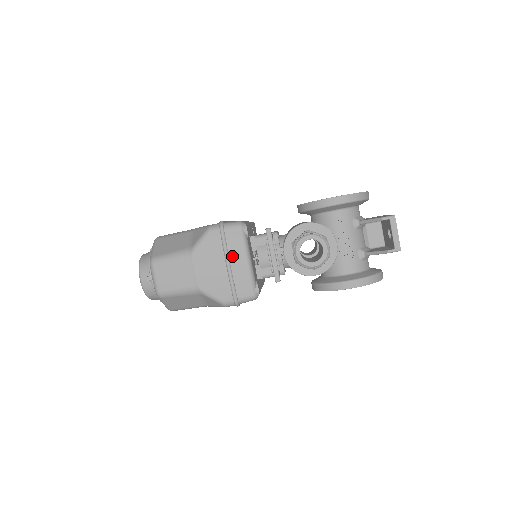
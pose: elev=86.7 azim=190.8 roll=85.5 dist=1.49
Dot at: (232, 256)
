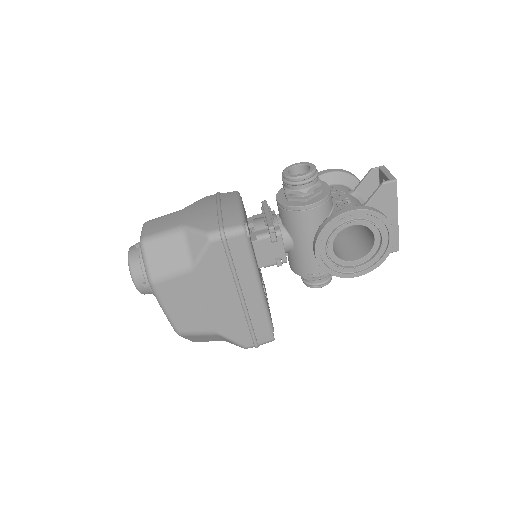
Dot at: (224, 203)
